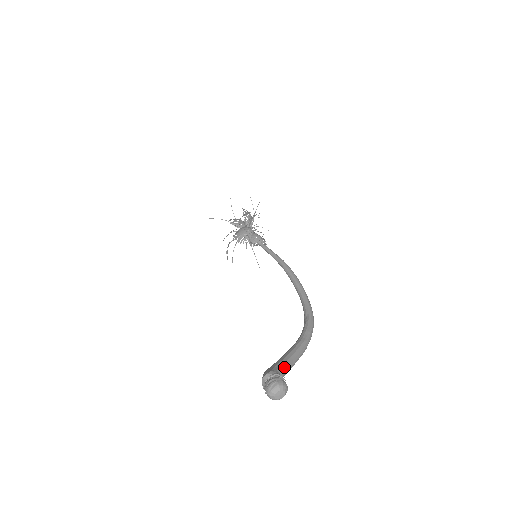
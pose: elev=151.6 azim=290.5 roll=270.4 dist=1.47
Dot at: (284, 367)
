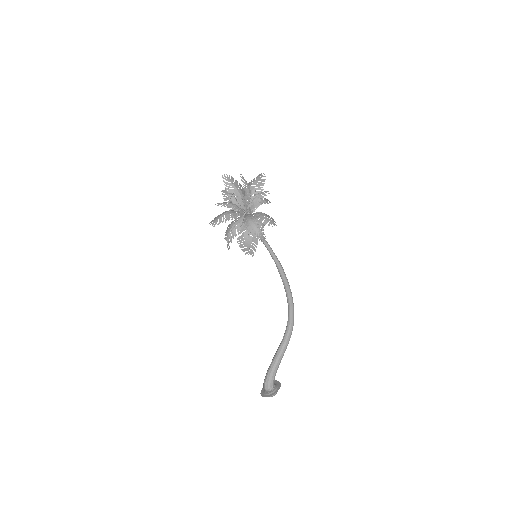
Dot at: occluded
